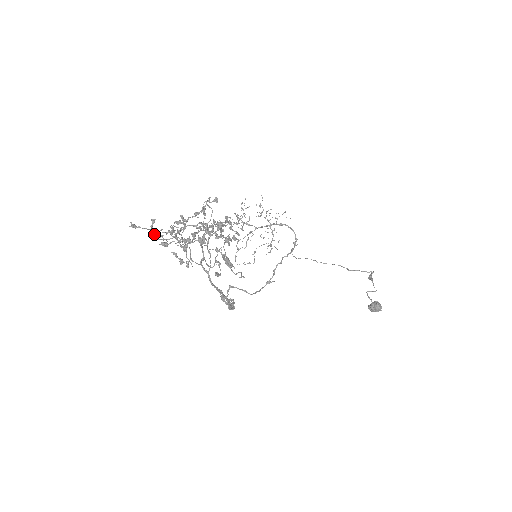
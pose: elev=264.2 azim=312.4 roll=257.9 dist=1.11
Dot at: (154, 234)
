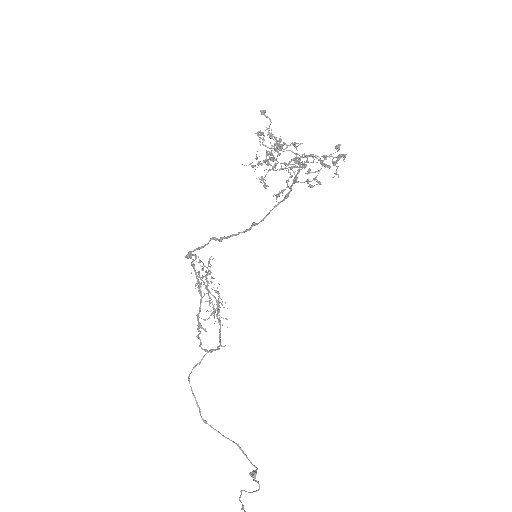
Dot at: occluded
